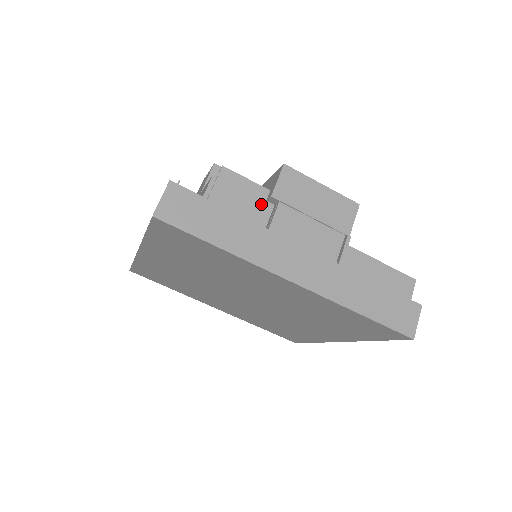
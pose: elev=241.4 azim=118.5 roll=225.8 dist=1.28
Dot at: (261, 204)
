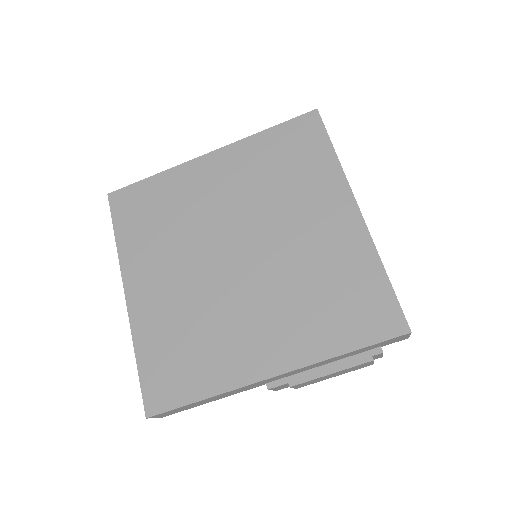
Dot at: occluded
